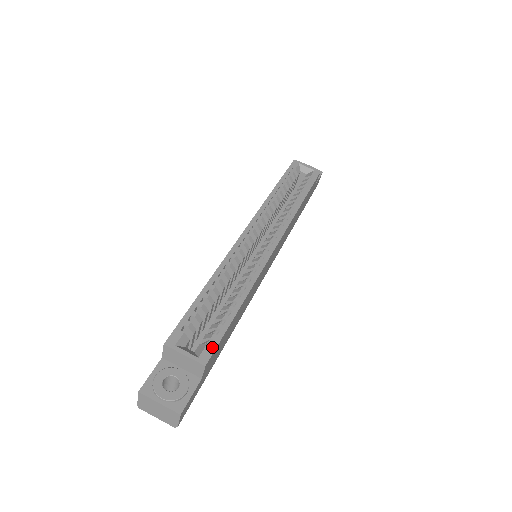
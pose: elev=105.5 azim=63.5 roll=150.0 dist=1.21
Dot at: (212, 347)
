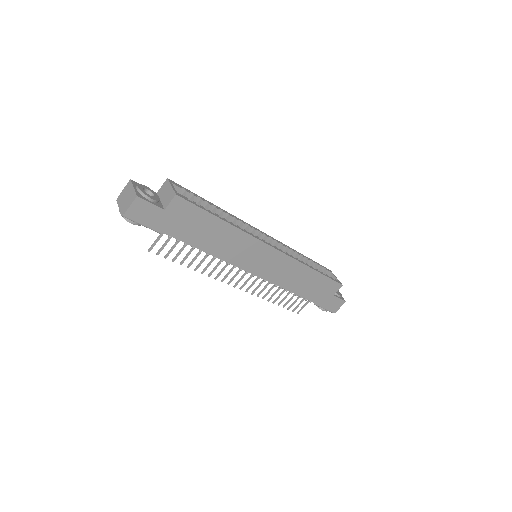
Dot at: (188, 200)
